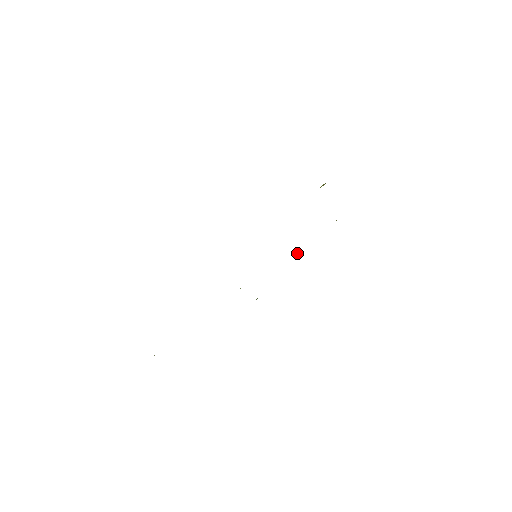
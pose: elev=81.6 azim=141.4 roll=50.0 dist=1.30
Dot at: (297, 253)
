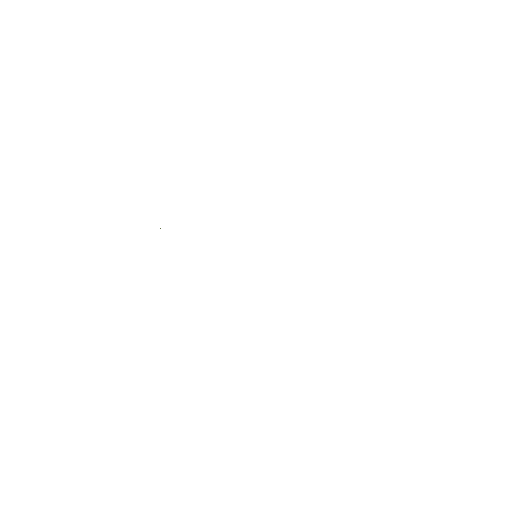
Dot at: occluded
